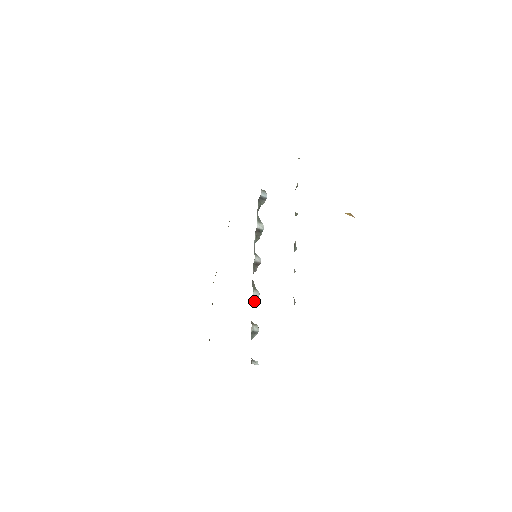
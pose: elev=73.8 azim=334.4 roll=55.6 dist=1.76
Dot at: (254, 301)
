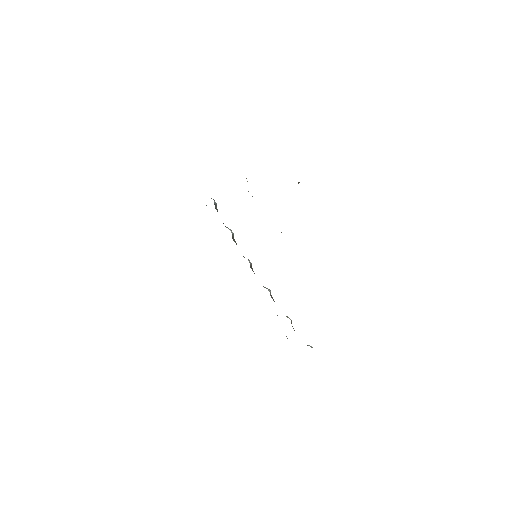
Dot at: (272, 298)
